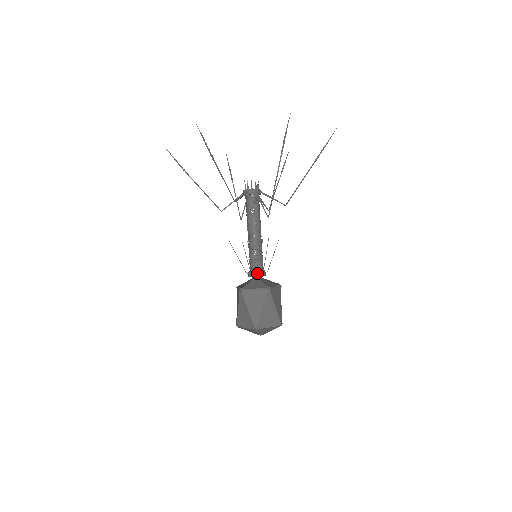
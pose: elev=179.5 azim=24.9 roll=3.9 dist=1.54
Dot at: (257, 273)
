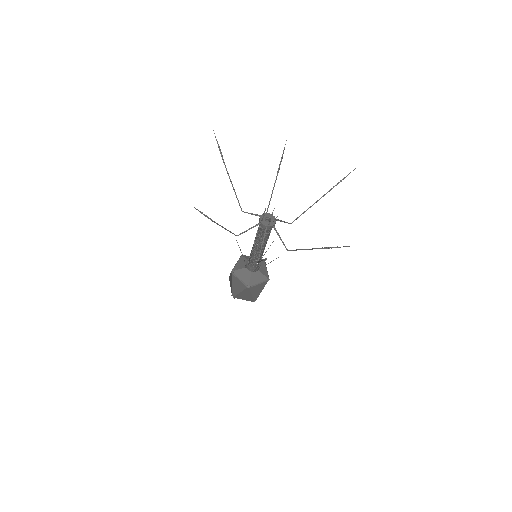
Dot at: (249, 269)
